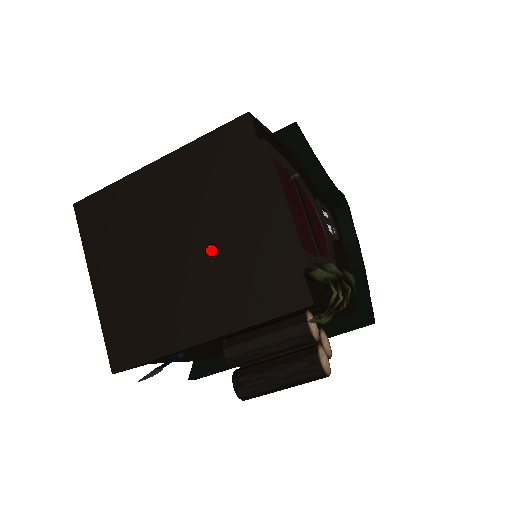
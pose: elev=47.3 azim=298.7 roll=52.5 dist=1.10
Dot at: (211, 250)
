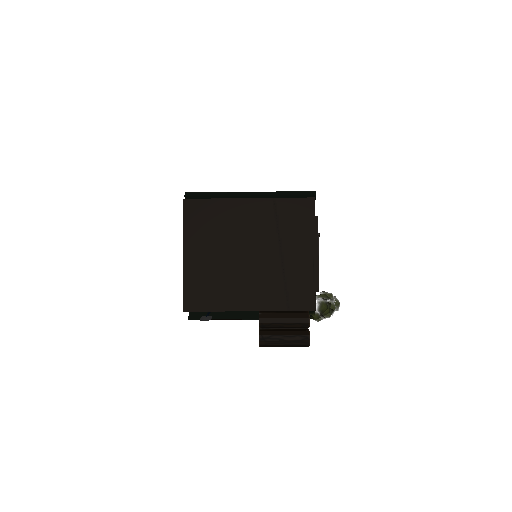
Dot at: (269, 263)
